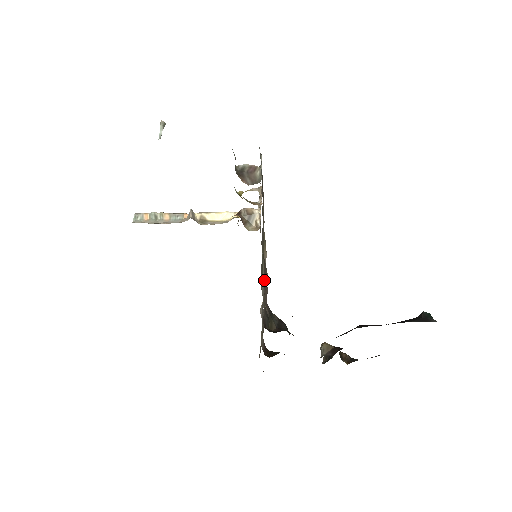
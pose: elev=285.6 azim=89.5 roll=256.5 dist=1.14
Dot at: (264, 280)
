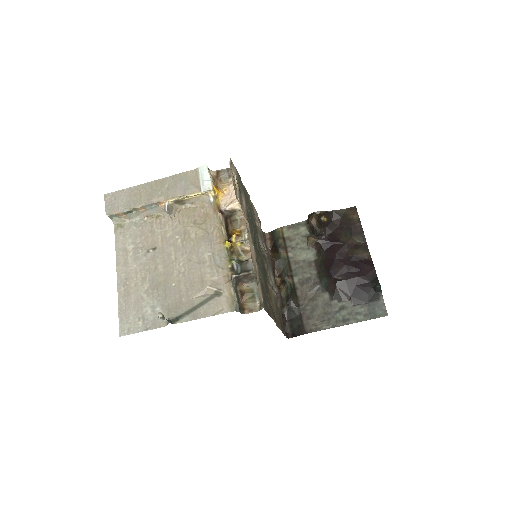
Dot at: occluded
